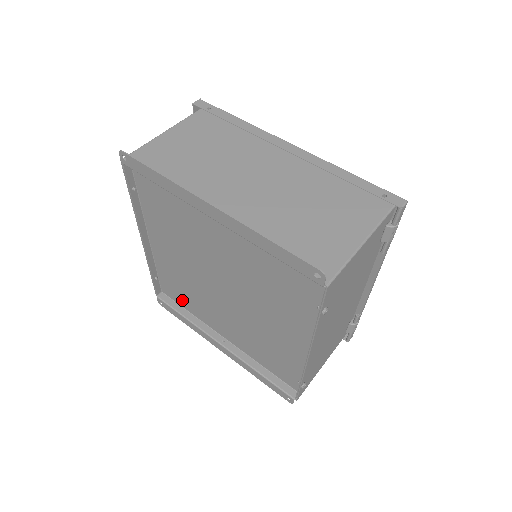
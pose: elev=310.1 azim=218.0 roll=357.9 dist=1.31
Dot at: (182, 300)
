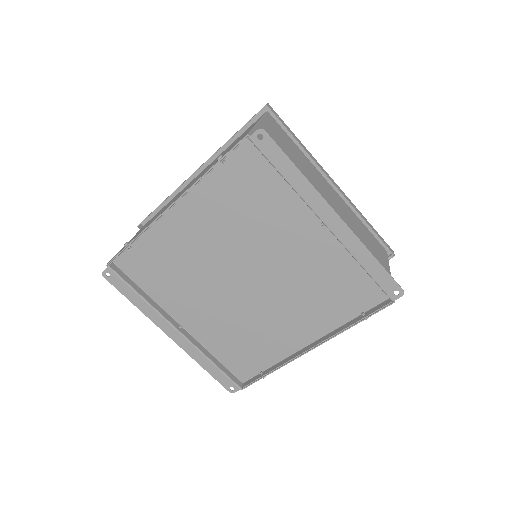
Dot at: (147, 278)
